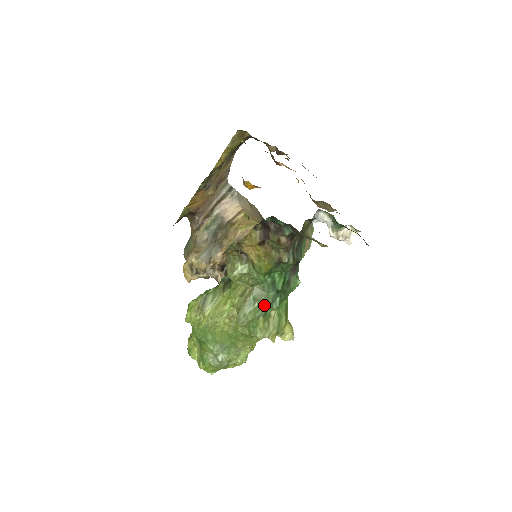
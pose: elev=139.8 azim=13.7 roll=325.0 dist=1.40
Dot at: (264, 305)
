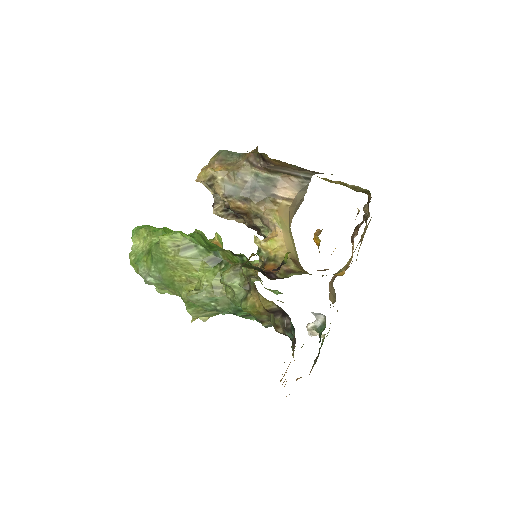
Dot at: (217, 310)
